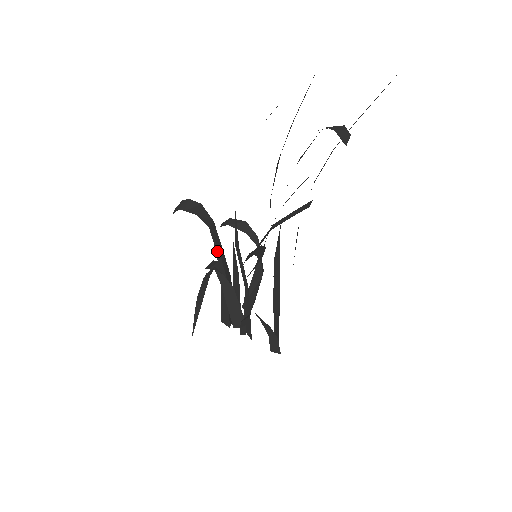
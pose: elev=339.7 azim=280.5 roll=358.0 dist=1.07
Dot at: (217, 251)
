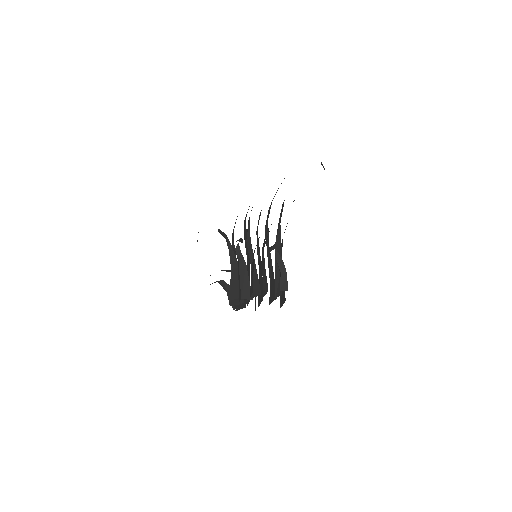
Dot at: (230, 250)
